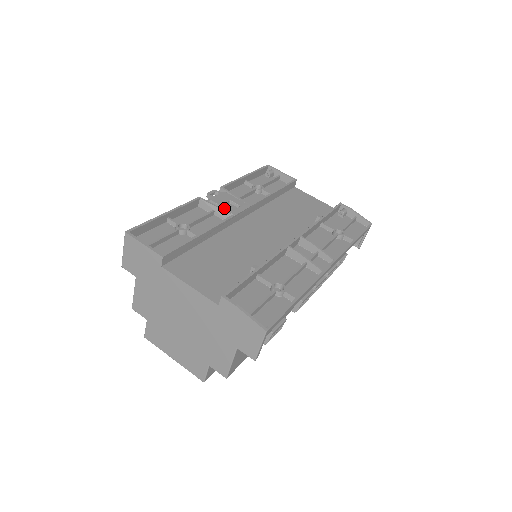
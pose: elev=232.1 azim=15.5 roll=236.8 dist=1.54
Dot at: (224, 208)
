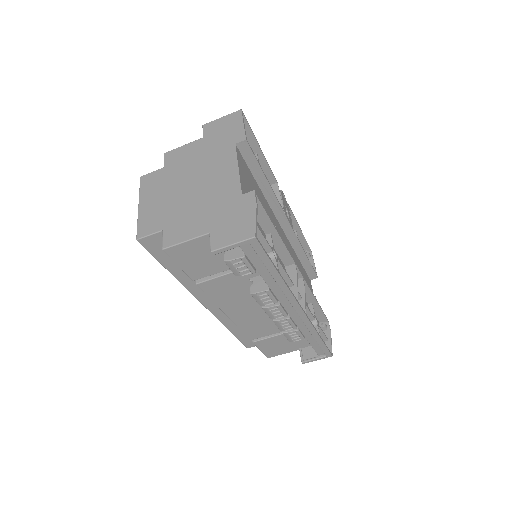
Dot at: (283, 204)
